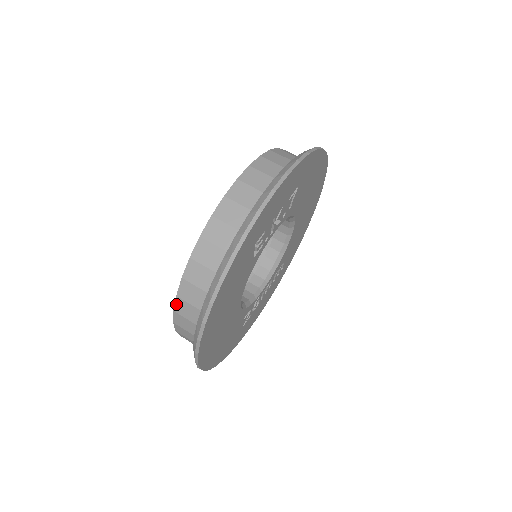
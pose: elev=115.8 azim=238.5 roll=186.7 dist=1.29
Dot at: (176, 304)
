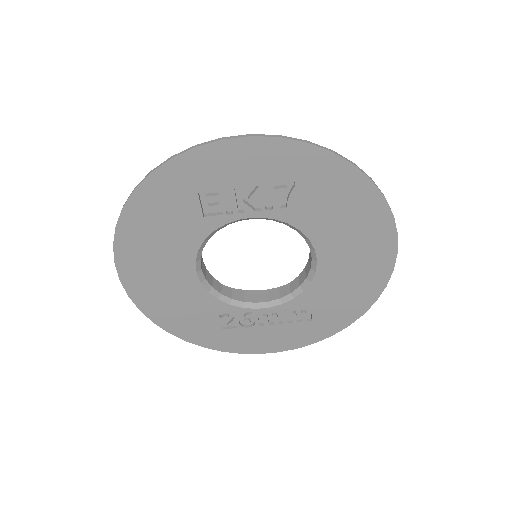
Dot at: occluded
